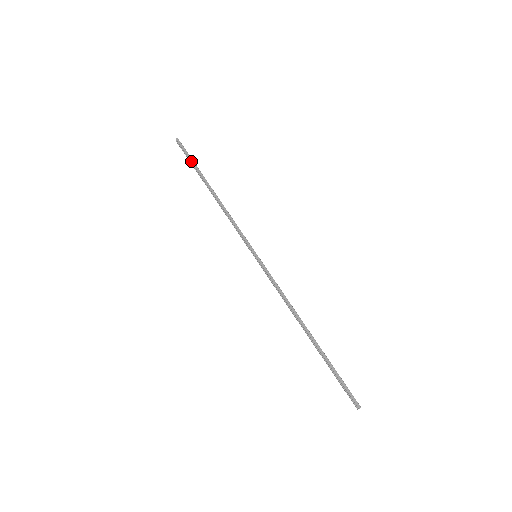
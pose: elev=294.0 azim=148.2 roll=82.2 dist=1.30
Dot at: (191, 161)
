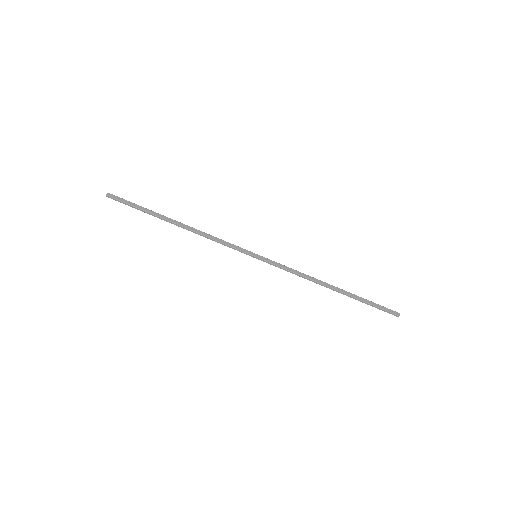
Dot at: occluded
